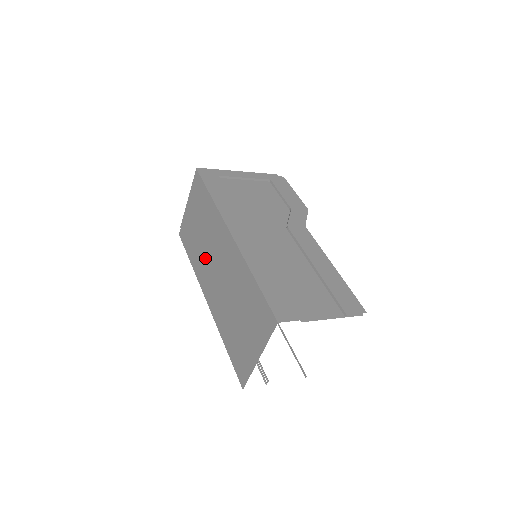
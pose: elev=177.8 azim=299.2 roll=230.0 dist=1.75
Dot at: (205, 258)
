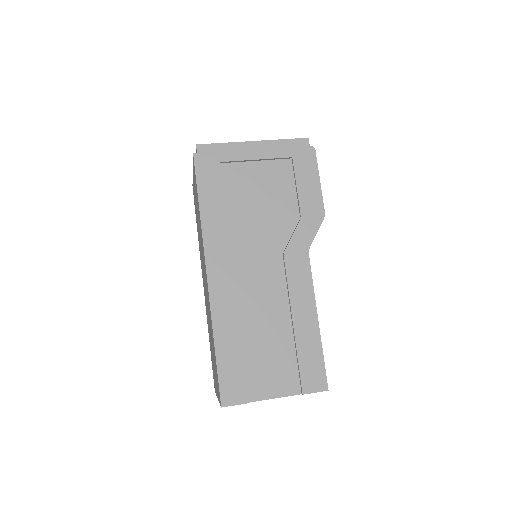
Dot at: occluded
